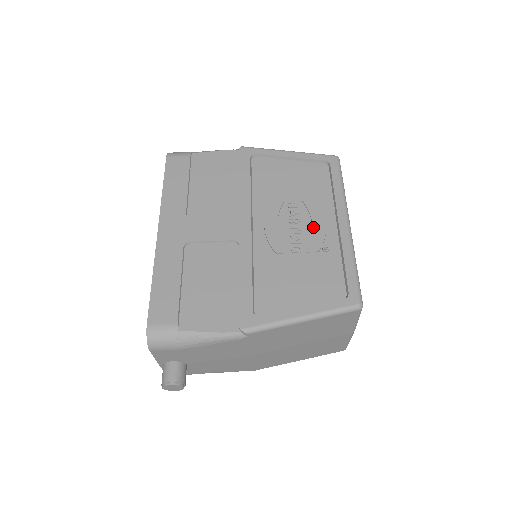
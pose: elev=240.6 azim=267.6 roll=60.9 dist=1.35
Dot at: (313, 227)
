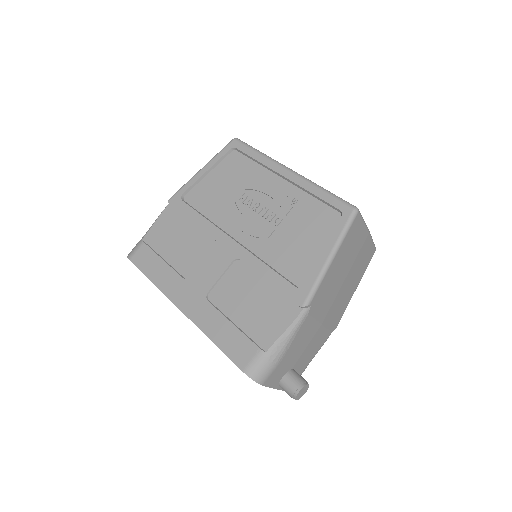
Dot at: (271, 197)
